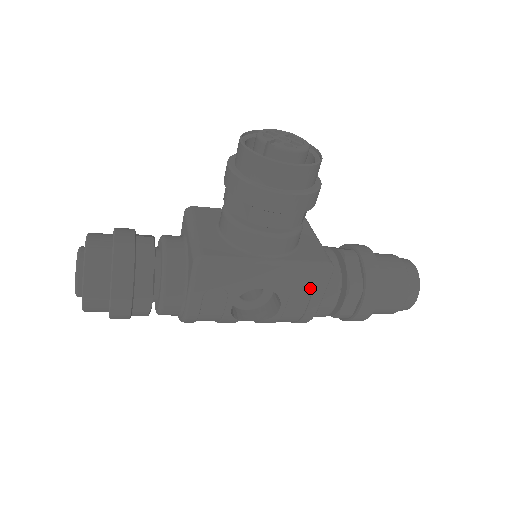
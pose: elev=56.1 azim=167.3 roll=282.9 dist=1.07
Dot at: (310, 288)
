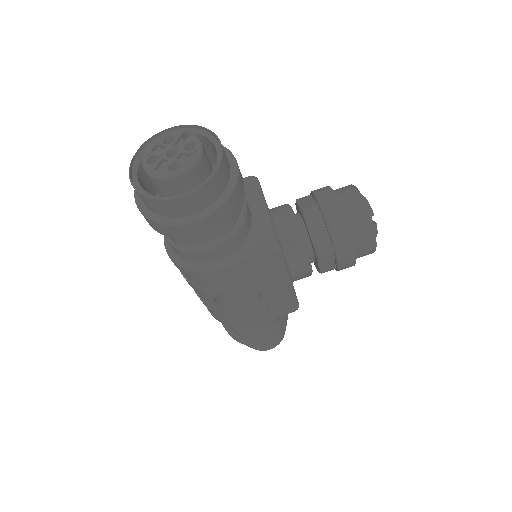
Dot at: (273, 312)
